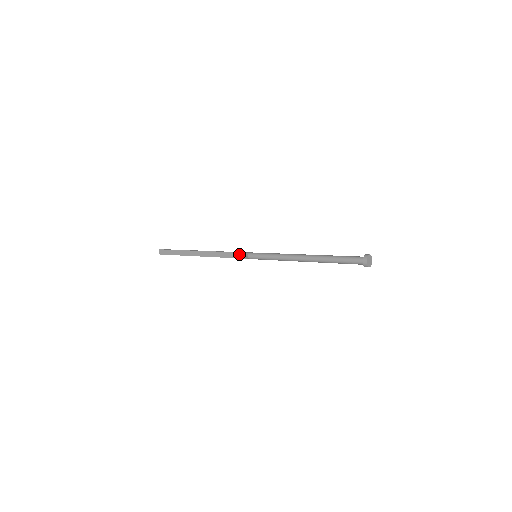
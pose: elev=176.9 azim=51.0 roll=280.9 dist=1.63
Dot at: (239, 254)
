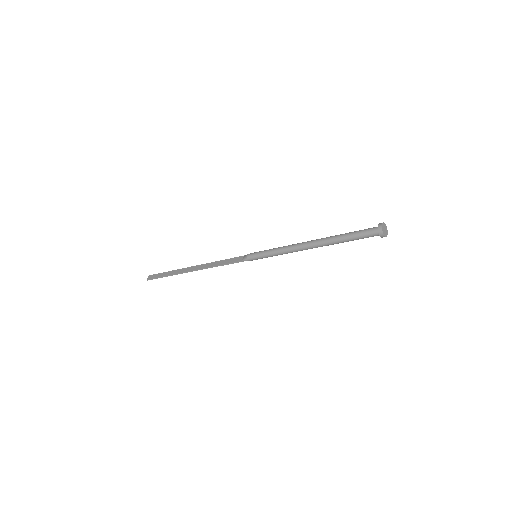
Dot at: (238, 258)
